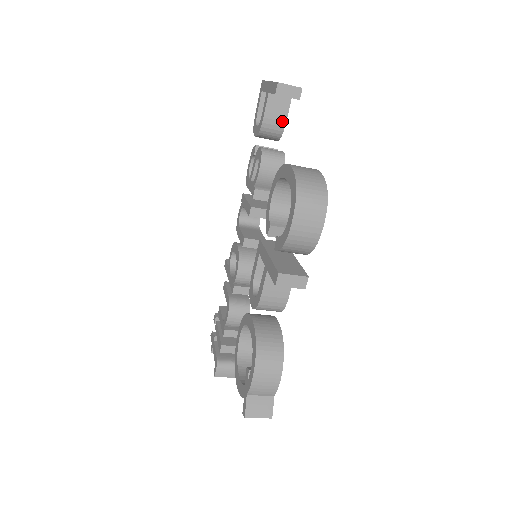
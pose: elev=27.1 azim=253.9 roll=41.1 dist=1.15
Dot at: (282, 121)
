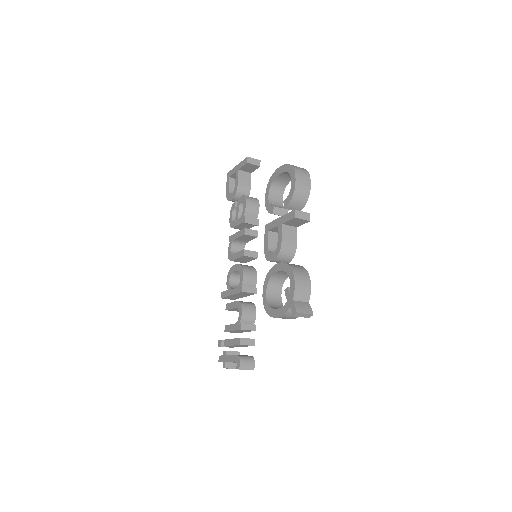
Dot at: (248, 186)
